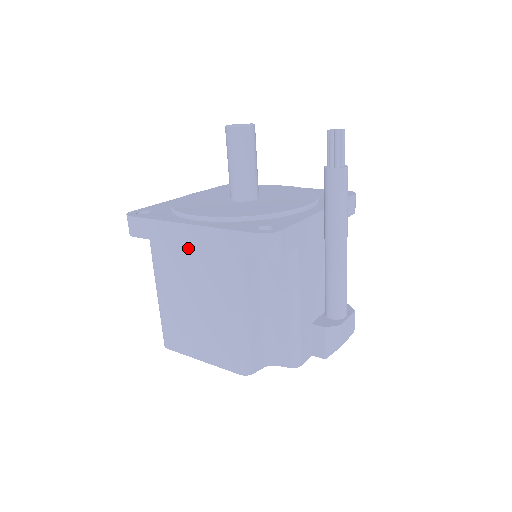
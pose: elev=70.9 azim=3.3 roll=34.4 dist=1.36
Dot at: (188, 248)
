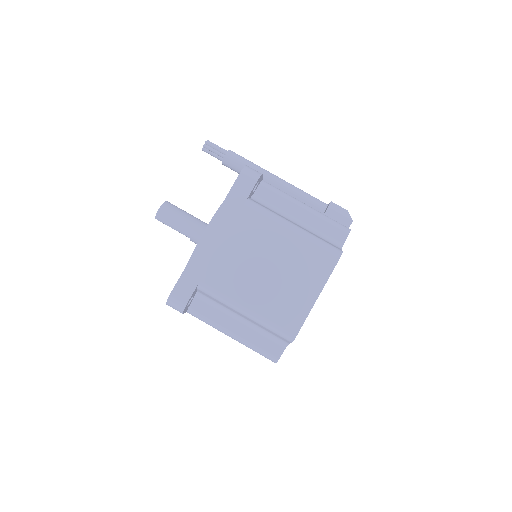
Dot at: (223, 244)
